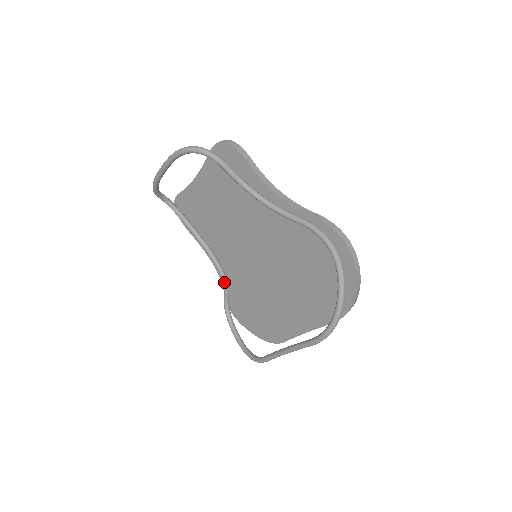
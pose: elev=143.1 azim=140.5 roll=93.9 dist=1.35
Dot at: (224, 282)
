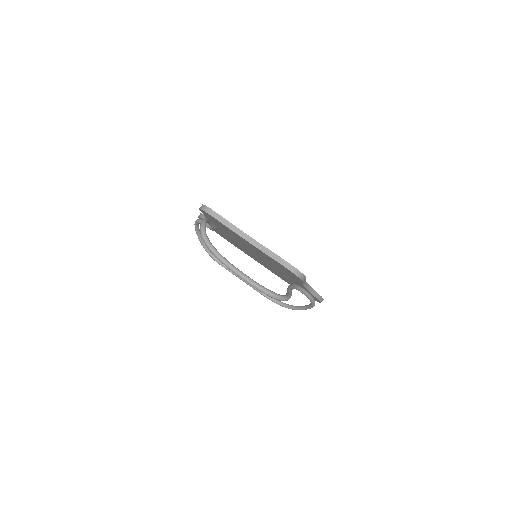
Dot at: (212, 230)
